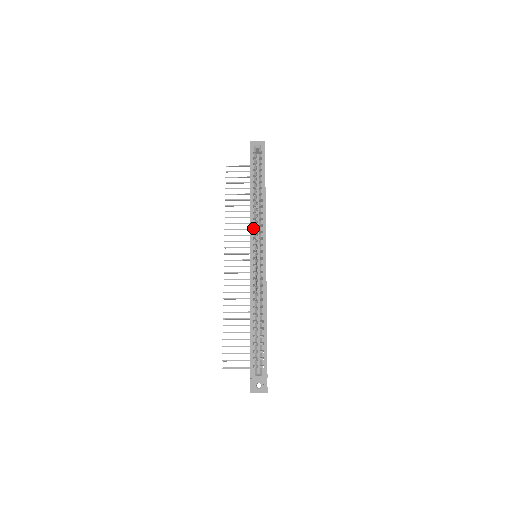
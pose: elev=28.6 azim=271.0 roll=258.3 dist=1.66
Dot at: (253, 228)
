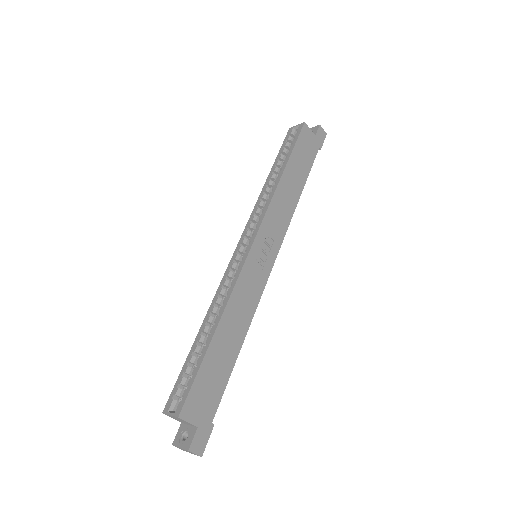
Dot at: (252, 217)
